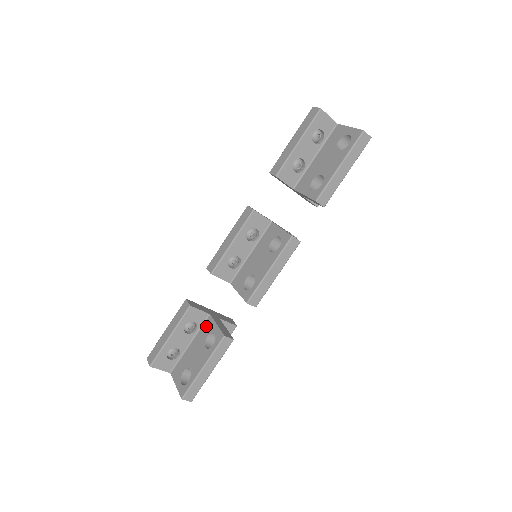
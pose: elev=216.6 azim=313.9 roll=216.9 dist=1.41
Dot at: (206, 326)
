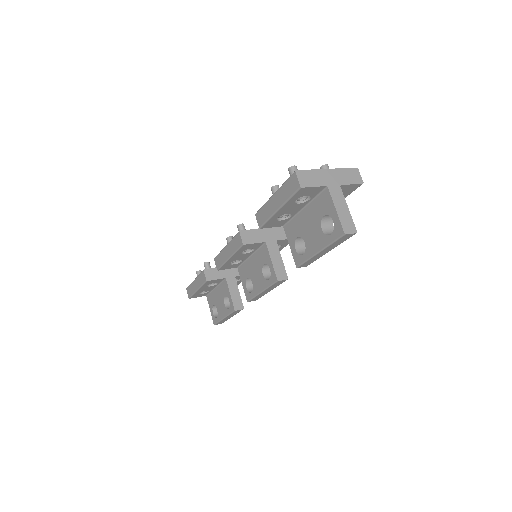
Dot at: (224, 286)
